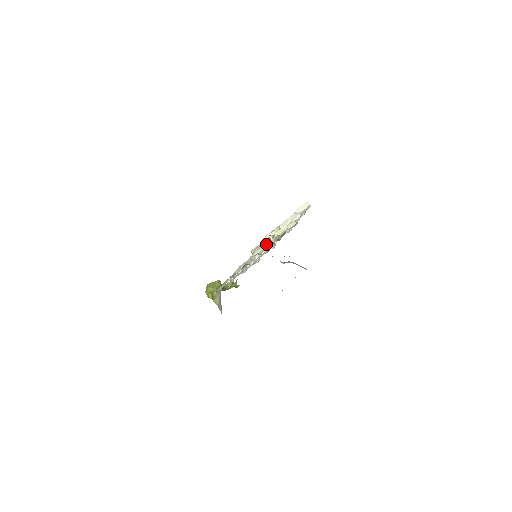
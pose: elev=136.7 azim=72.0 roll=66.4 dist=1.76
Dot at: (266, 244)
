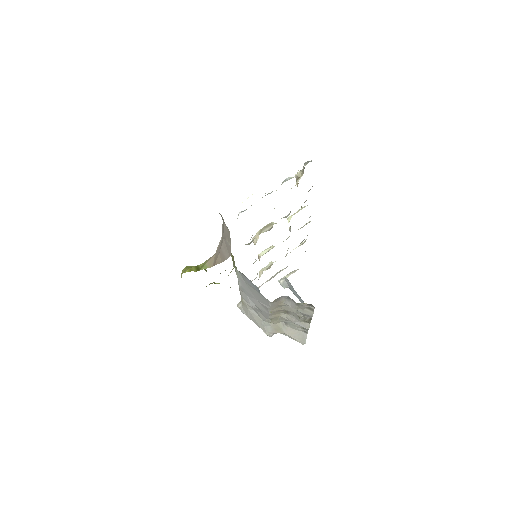
Dot at: occluded
